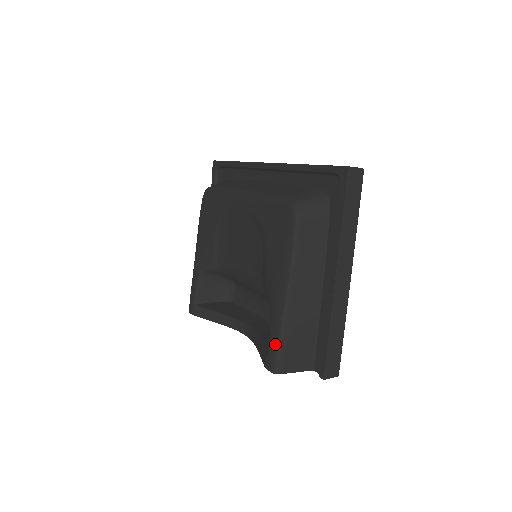
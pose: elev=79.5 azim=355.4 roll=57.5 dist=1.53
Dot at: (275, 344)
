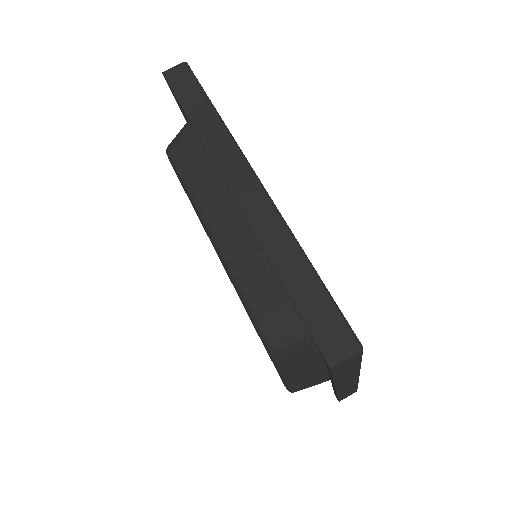
Dot at: (284, 385)
